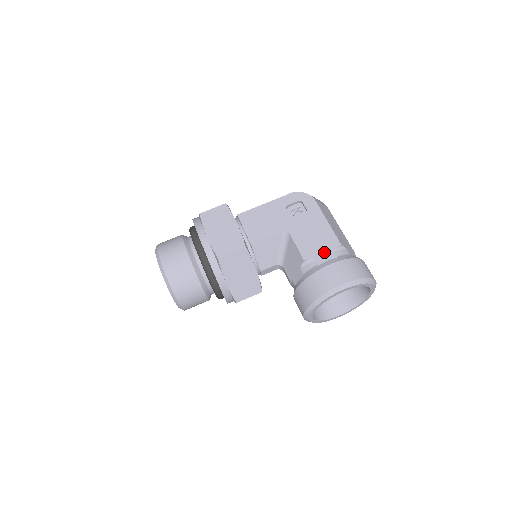
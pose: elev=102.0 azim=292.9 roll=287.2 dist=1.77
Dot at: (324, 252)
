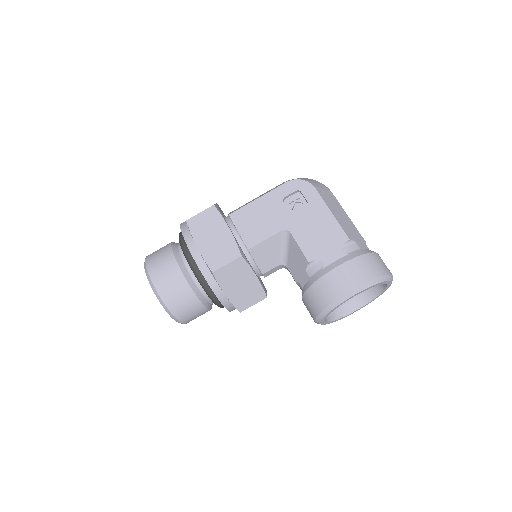
Dot at: (331, 250)
